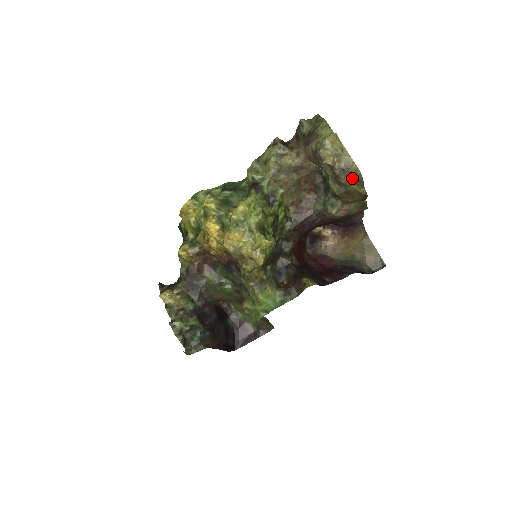
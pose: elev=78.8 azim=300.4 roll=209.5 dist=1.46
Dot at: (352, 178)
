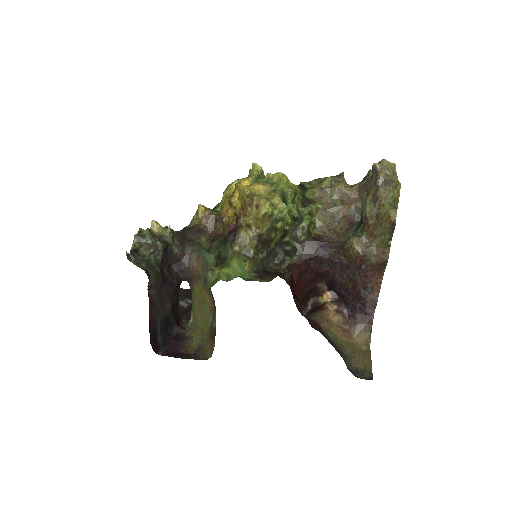
Dot at: (390, 195)
